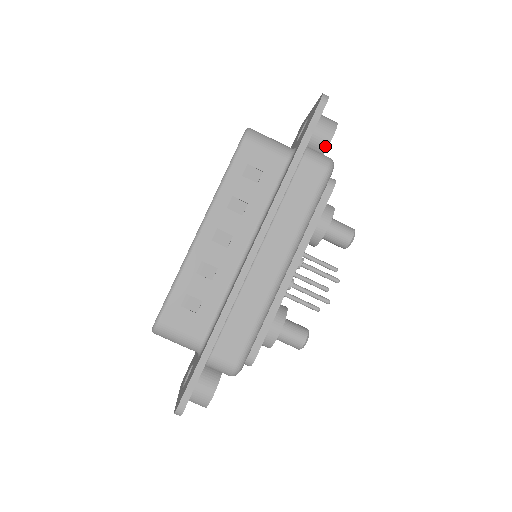
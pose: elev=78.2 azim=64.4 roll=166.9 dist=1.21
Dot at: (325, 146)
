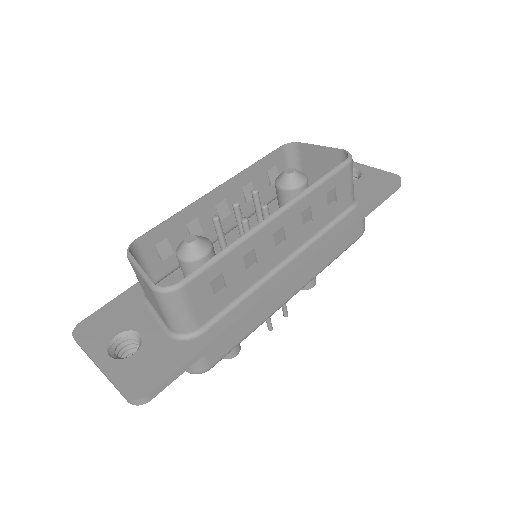
Dot at: occluded
